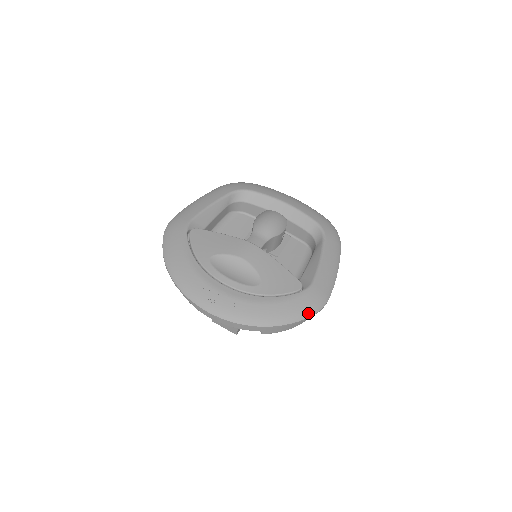
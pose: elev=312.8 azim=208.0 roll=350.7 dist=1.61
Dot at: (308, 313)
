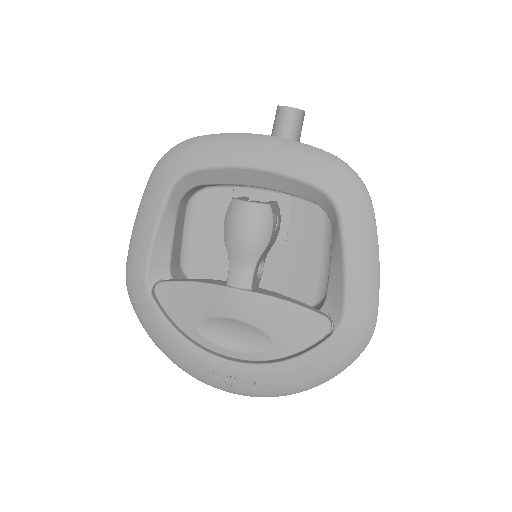
Dot at: (352, 358)
